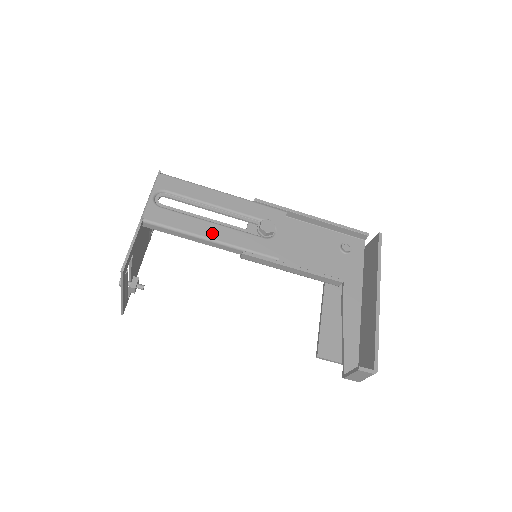
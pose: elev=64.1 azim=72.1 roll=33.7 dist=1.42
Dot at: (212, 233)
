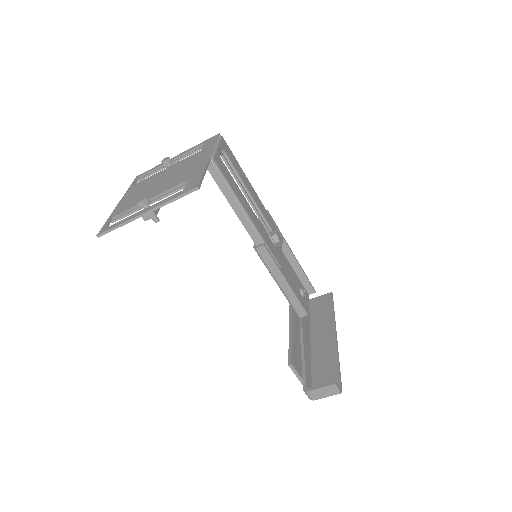
Dot at: (250, 212)
